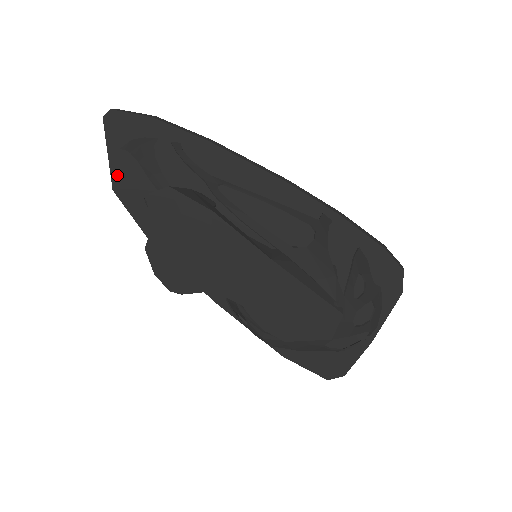
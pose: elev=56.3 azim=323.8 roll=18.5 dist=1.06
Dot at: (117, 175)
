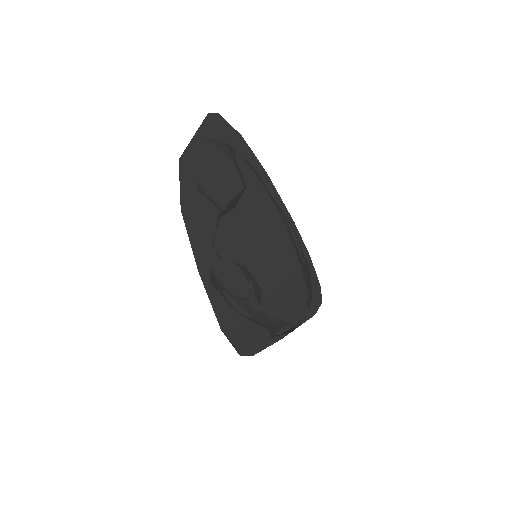
Dot at: (190, 153)
